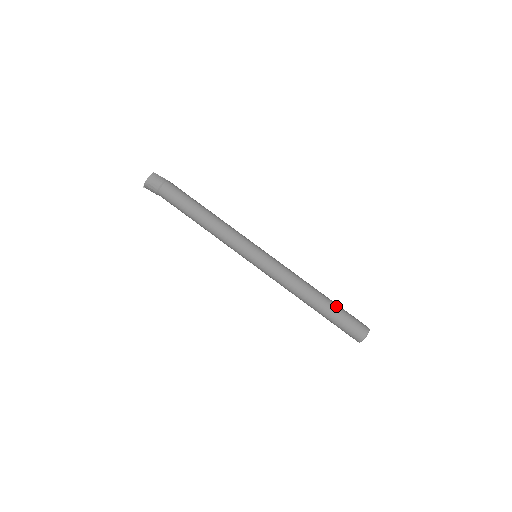
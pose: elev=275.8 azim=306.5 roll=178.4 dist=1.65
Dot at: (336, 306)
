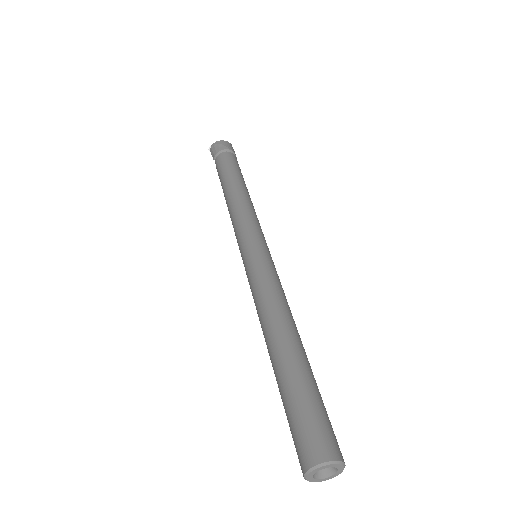
Dot at: occluded
